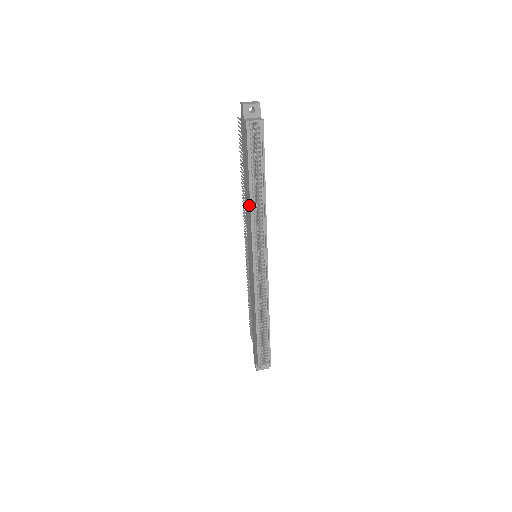
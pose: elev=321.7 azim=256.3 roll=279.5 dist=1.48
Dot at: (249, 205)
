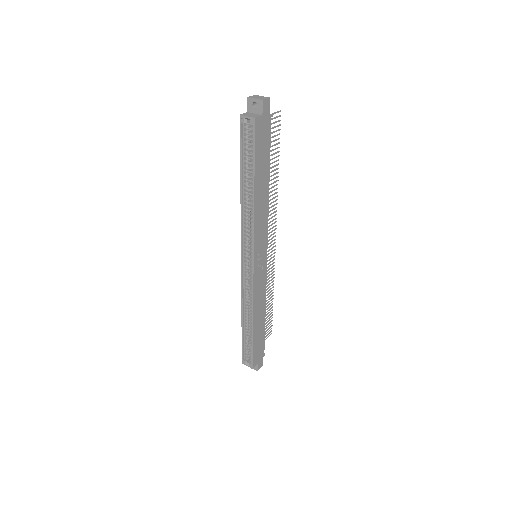
Dot at: (243, 201)
